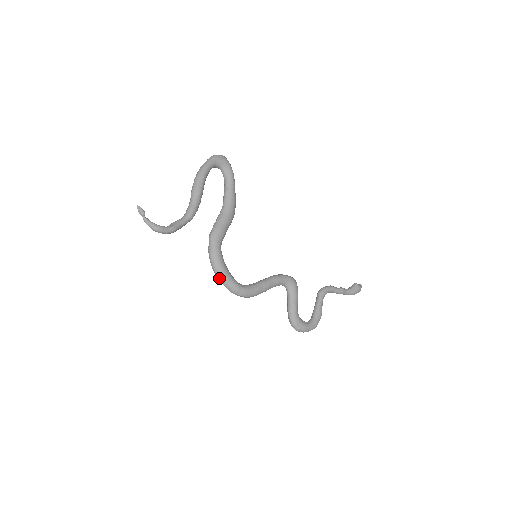
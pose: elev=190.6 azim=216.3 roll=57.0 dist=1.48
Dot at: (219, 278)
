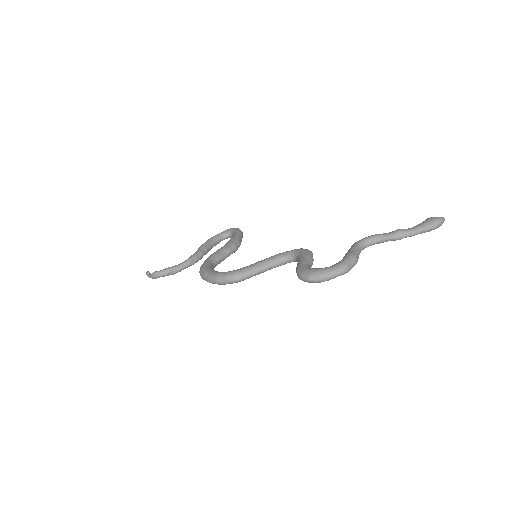
Dot at: (205, 279)
